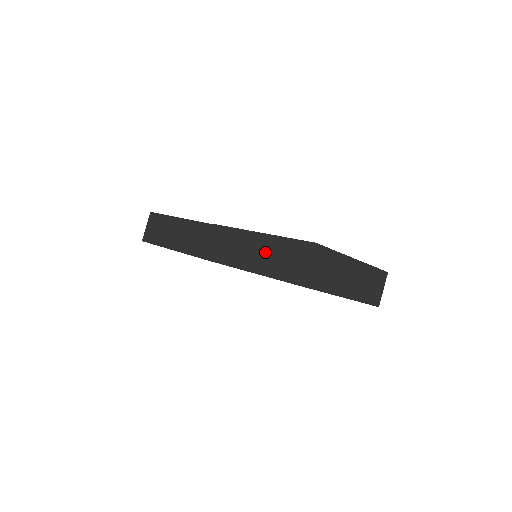
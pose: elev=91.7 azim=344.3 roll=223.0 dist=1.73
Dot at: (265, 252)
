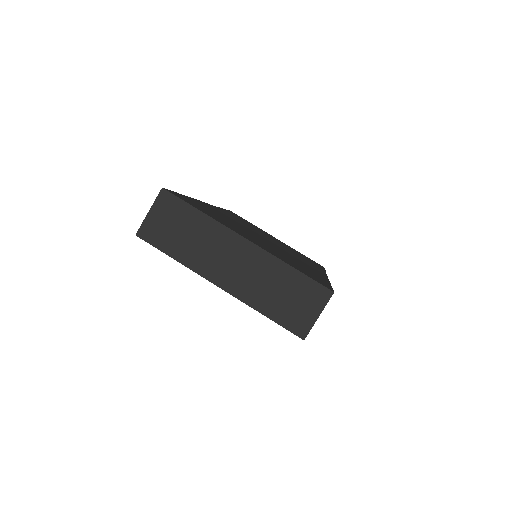
Dot at: occluded
